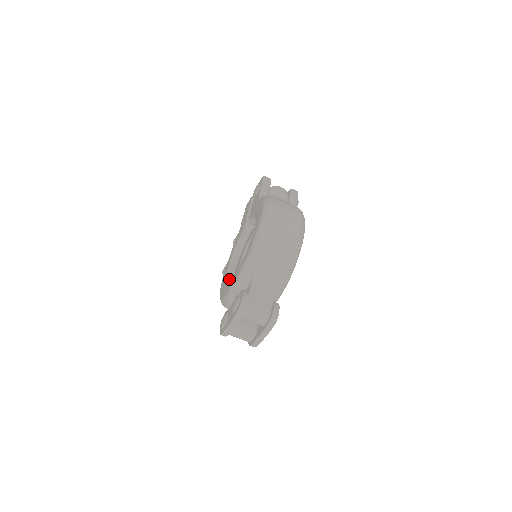
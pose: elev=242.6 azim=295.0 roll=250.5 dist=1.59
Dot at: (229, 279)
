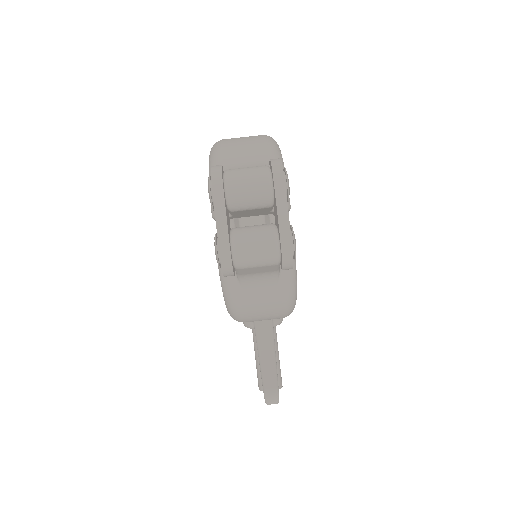
Dot at: occluded
